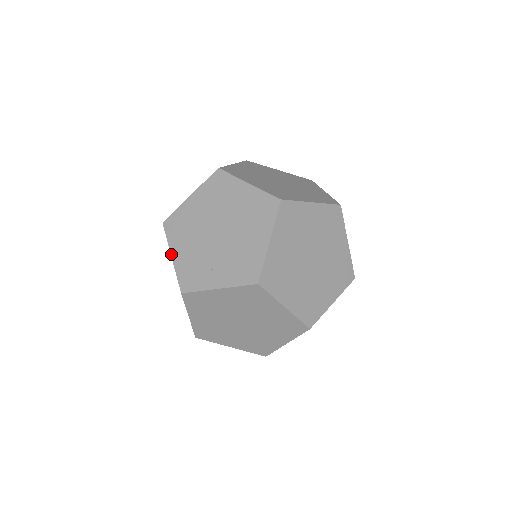
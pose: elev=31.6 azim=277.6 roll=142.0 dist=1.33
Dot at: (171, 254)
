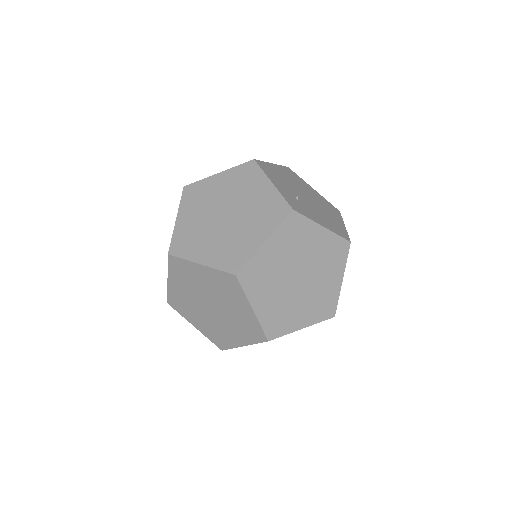
Dot at: occluded
